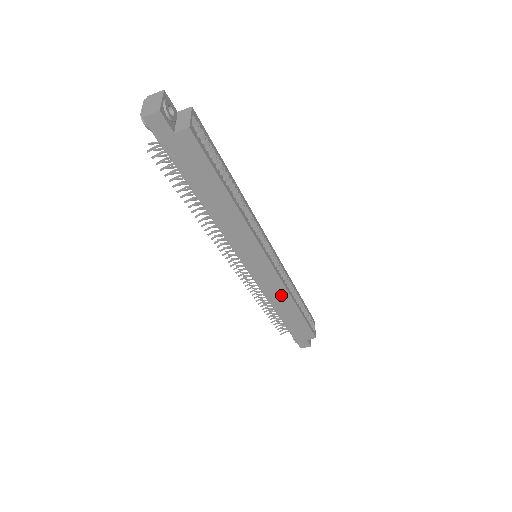
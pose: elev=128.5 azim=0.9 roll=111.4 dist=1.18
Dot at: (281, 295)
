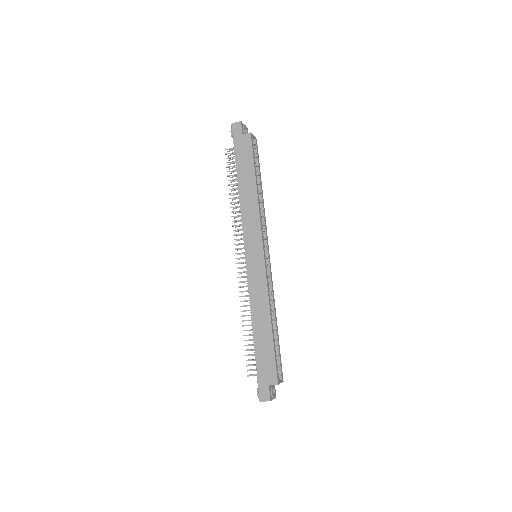
Dot at: (262, 299)
